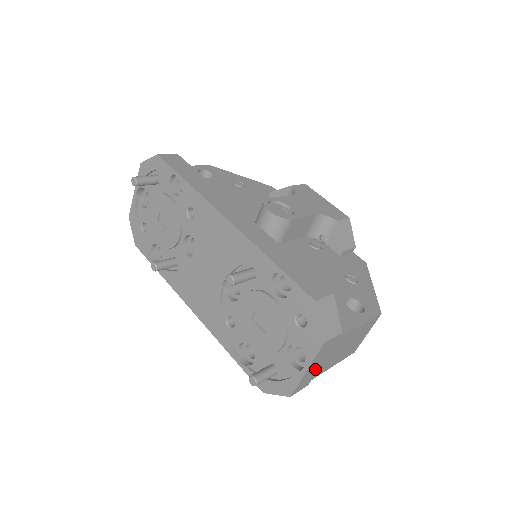
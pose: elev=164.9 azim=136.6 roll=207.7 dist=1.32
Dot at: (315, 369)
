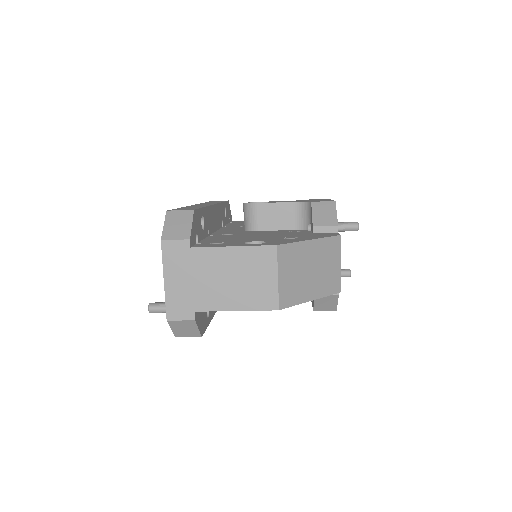
Dot at: (185, 290)
